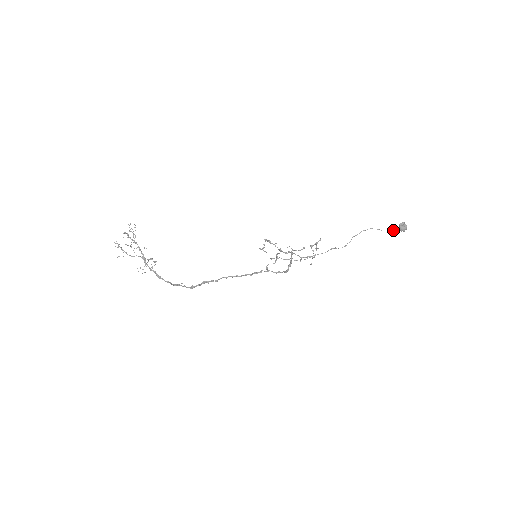
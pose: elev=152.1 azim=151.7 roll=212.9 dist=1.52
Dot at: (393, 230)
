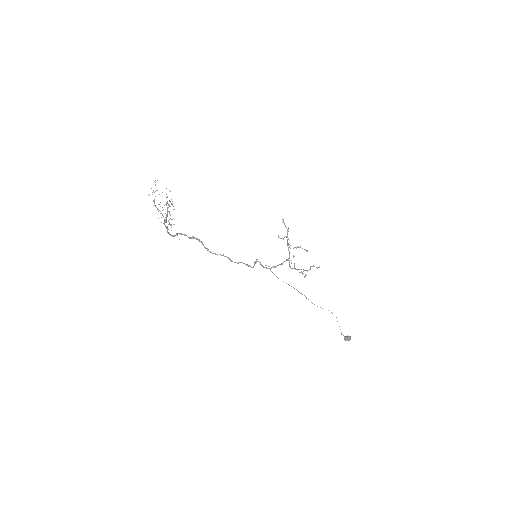
Dot at: occluded
